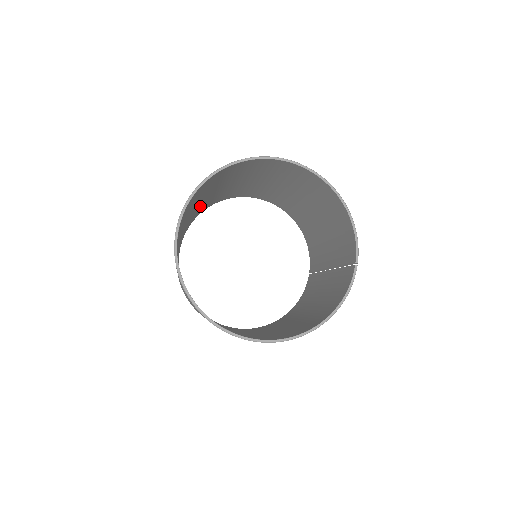
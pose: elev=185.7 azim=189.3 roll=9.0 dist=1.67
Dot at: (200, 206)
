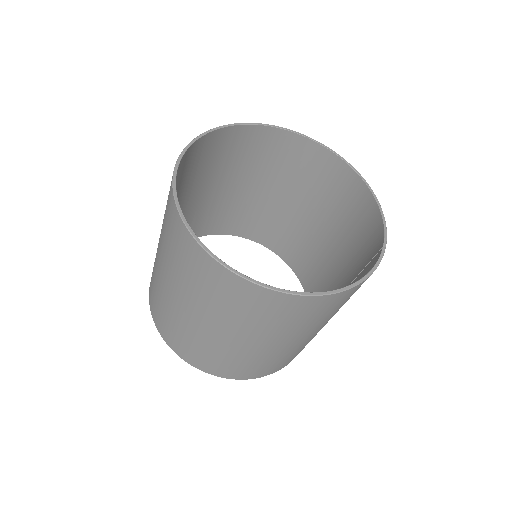
Dot at: (204, 208)
